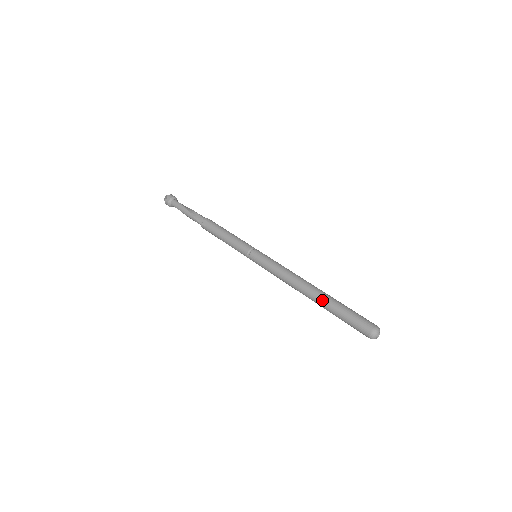
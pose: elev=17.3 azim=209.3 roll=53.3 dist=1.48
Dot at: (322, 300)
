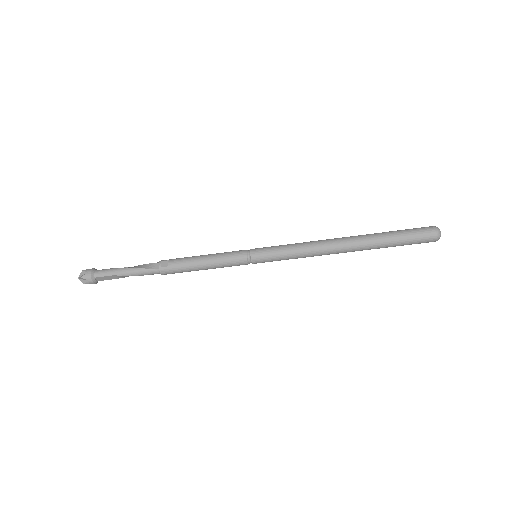
Dot at: (366, 238)
